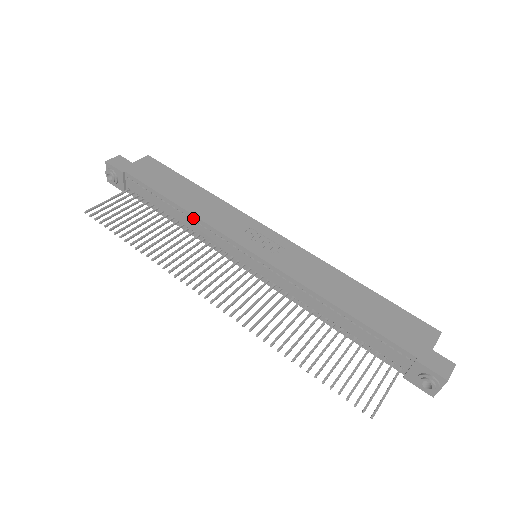
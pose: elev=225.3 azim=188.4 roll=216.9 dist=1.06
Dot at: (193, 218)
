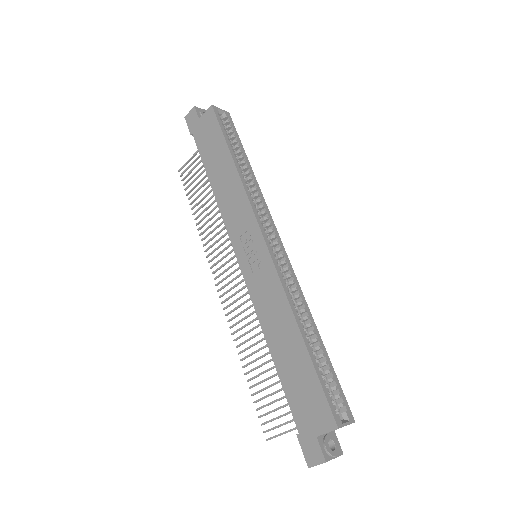
Dot at: (219, 203)
